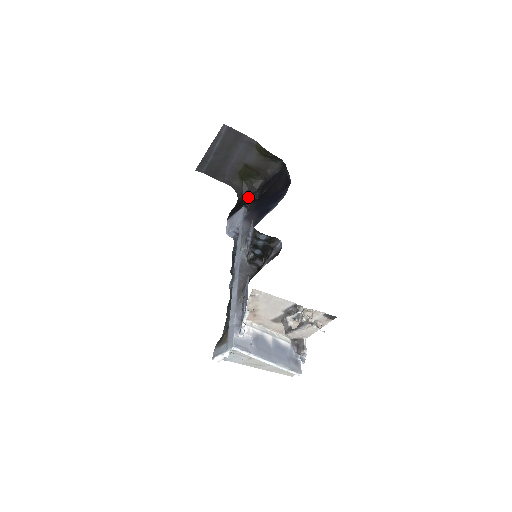
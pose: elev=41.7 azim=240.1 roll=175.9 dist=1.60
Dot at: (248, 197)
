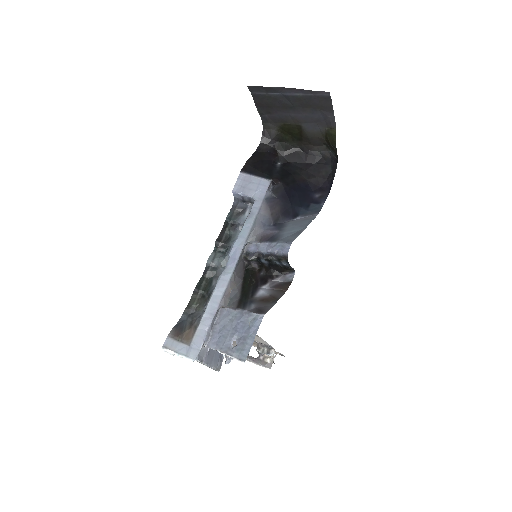
Dot at: (272, 152)
